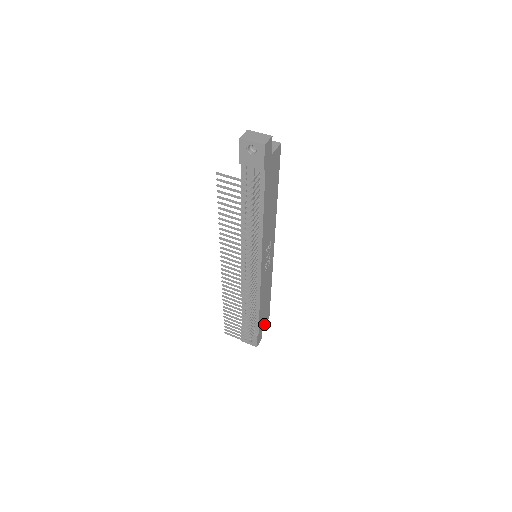
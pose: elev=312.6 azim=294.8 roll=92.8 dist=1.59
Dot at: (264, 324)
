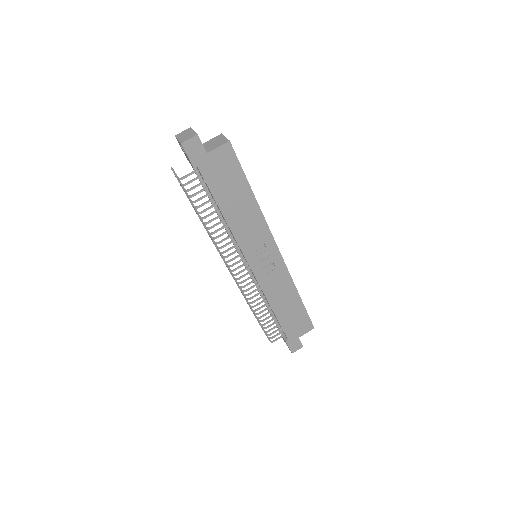
Dot at: (302, 332)
